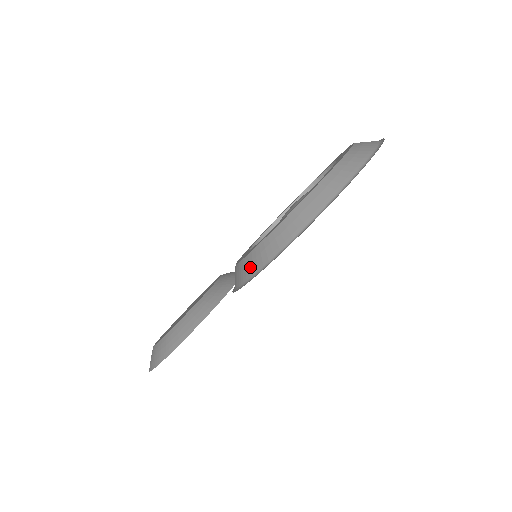
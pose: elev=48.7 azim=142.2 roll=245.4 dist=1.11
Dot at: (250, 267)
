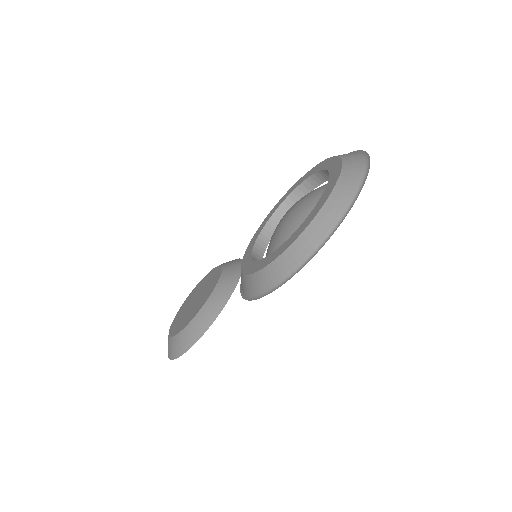
Dot at: (260, 284)
